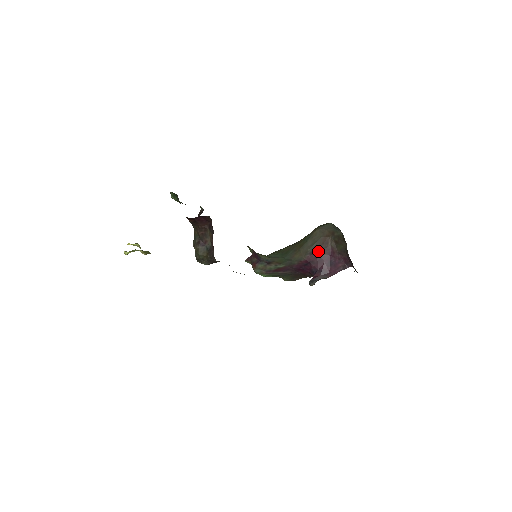
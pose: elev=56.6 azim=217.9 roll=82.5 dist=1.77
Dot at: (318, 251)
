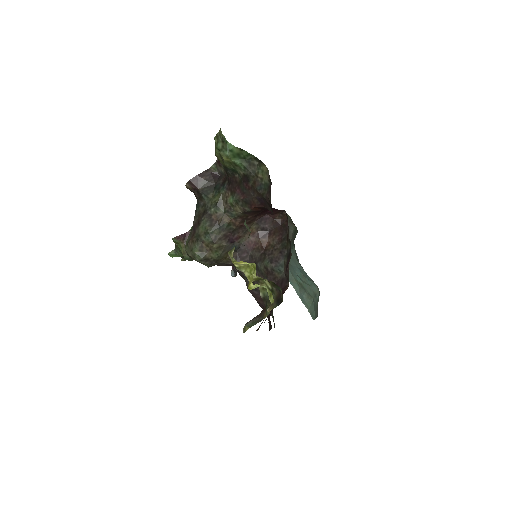
Dot at: occluded
